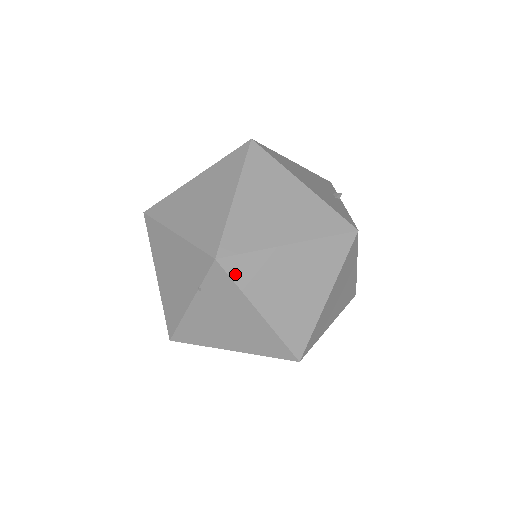
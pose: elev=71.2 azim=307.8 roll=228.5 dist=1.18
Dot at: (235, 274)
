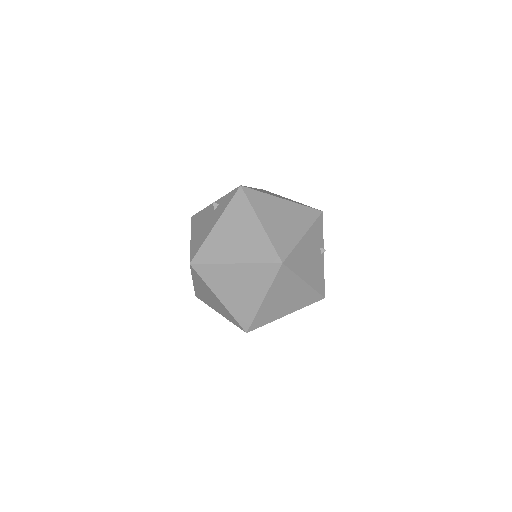
Dot at: occluded
